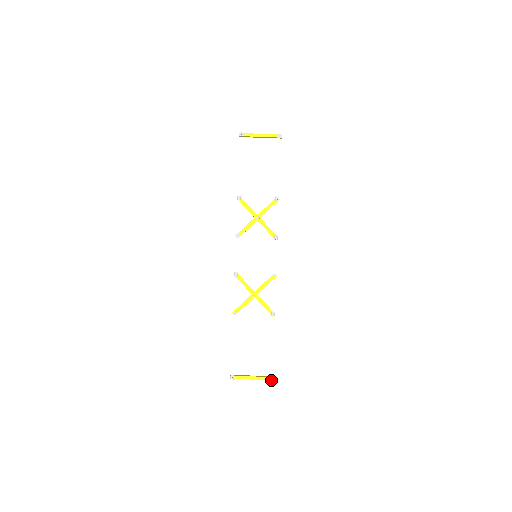
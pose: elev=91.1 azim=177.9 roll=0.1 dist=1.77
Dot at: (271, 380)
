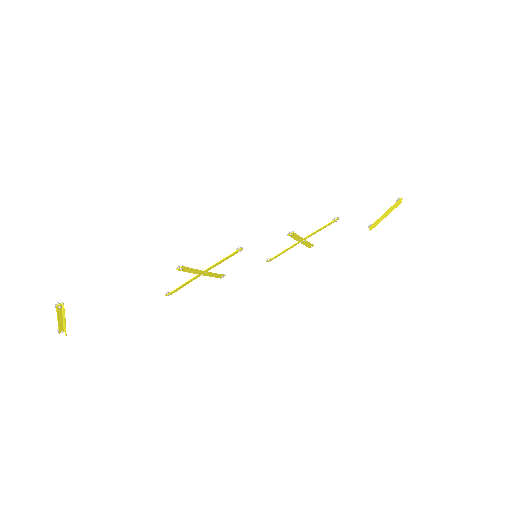
Dot at: (56, 305)
